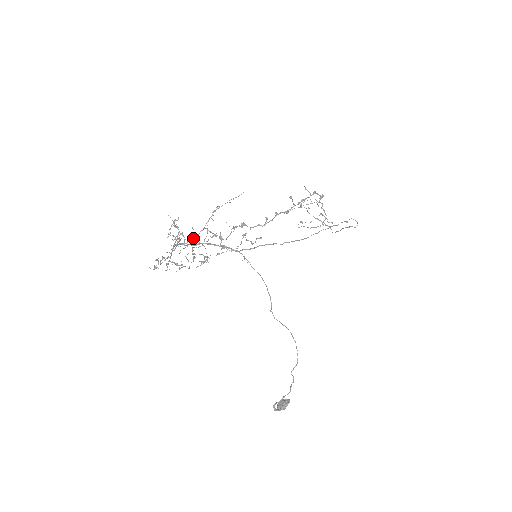
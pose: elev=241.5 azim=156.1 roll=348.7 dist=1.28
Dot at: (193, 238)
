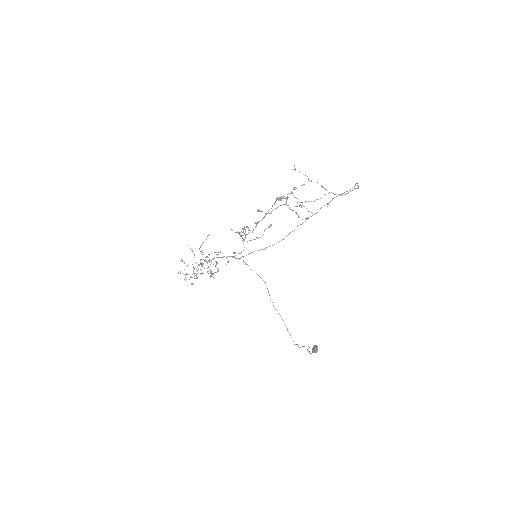
Dot at: occluded
